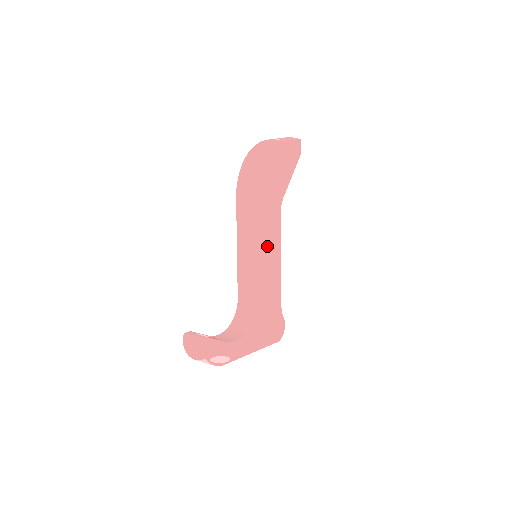
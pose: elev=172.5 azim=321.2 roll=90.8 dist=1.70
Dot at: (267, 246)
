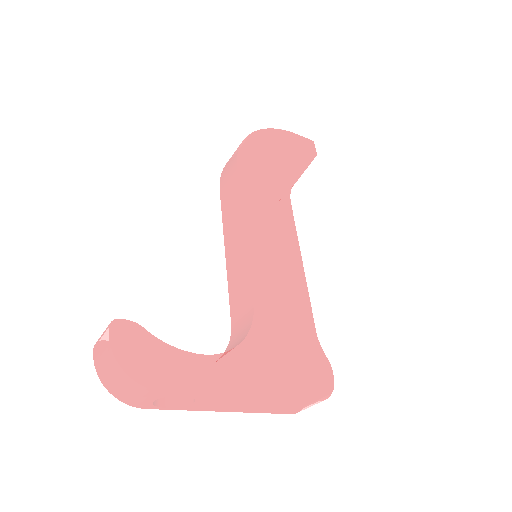
Dot at: (268, 233)
